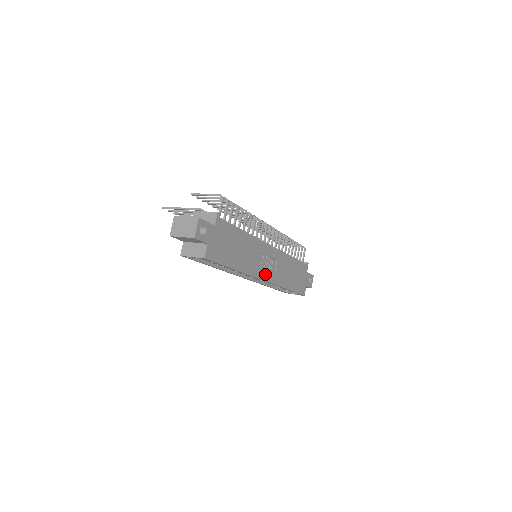
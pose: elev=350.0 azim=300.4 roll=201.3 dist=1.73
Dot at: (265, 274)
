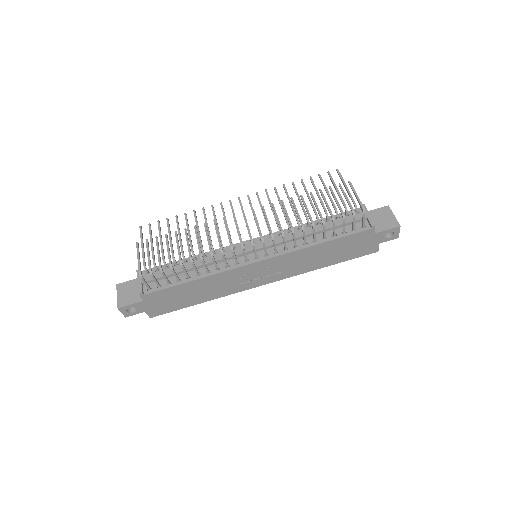
Dot at: (262, 281)
